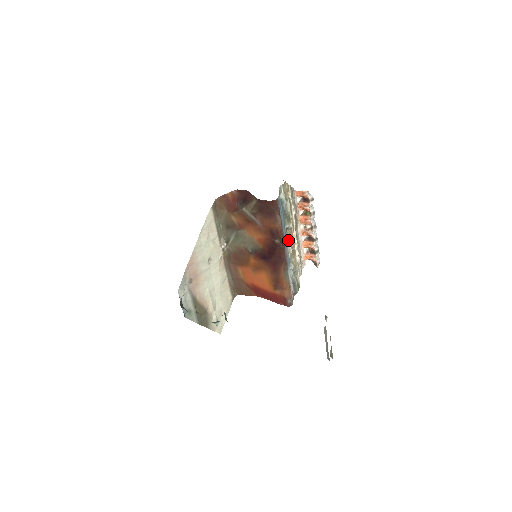
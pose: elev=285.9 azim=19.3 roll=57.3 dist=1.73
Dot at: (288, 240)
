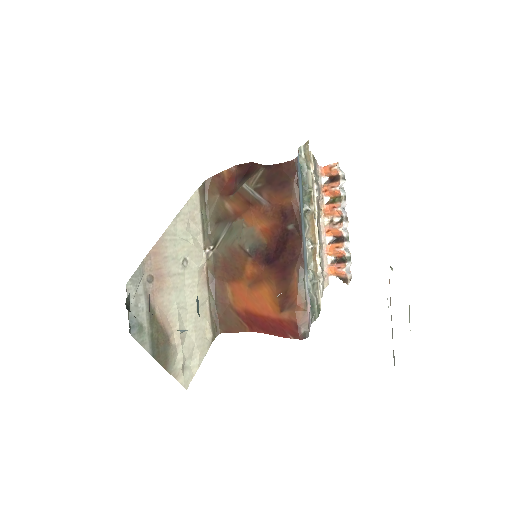
Dot at: (307, 230)
